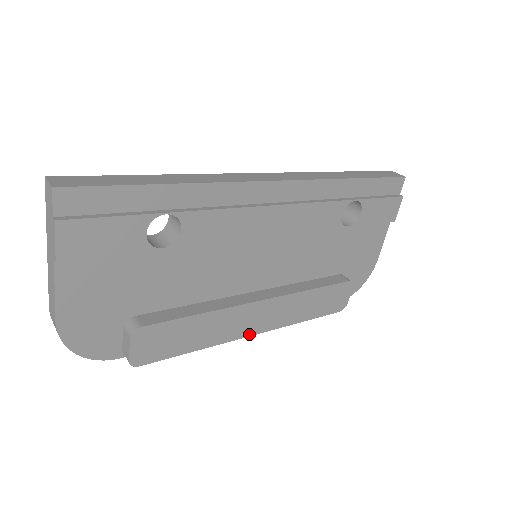
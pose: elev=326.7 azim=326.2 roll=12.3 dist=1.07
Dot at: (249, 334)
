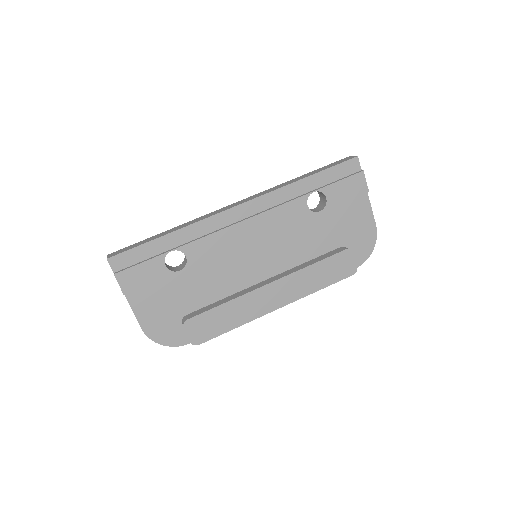
Dot at: (273, 309)
